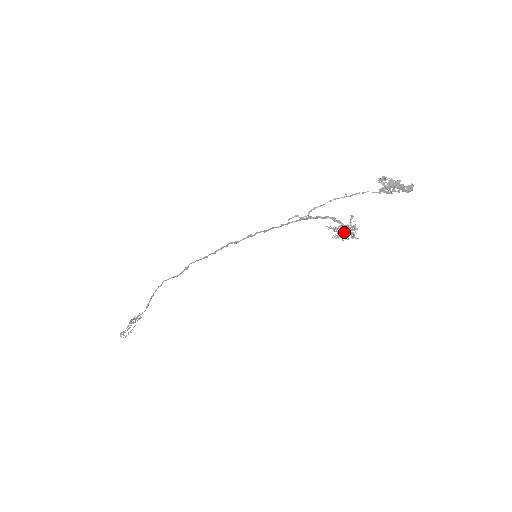
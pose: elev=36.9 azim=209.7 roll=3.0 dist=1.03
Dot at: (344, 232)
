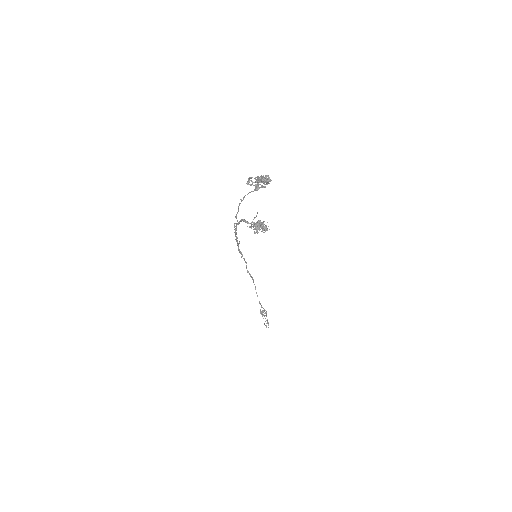
Dot at: (259, 227)
